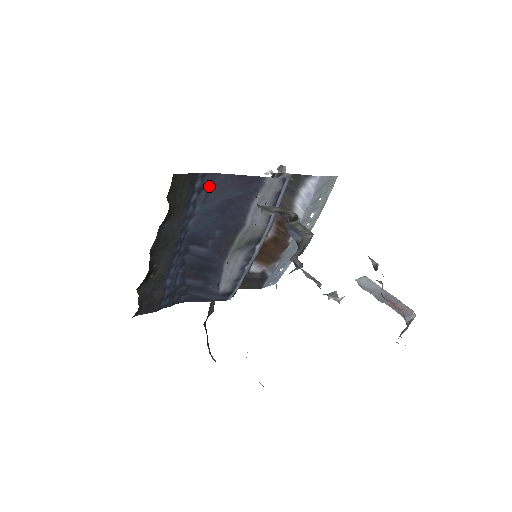
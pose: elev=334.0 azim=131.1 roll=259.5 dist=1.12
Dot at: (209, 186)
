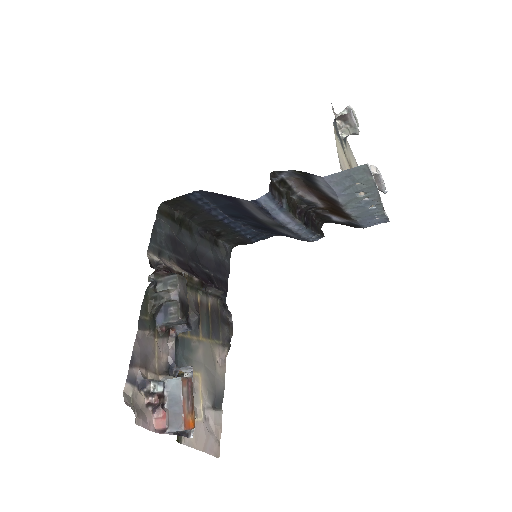
Dot at: (206, 196)
